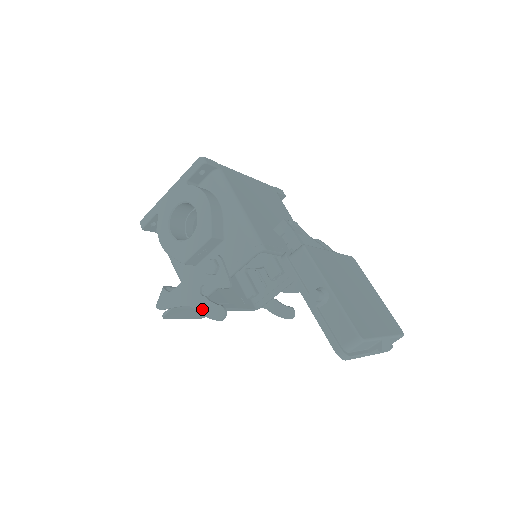
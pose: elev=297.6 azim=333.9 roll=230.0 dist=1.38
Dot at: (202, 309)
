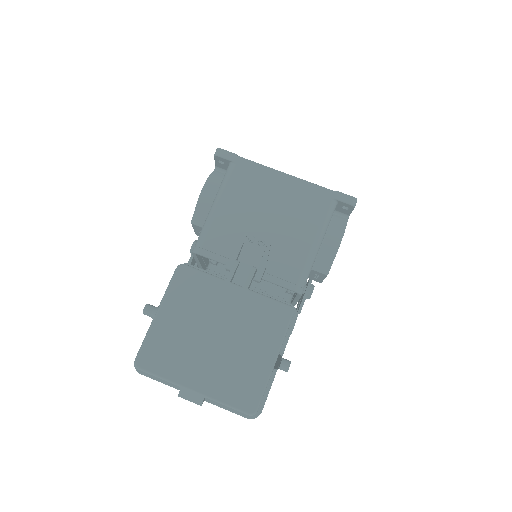
Dot at: occluded
